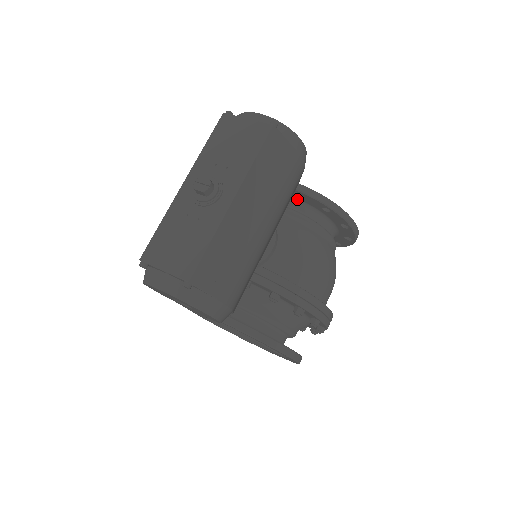
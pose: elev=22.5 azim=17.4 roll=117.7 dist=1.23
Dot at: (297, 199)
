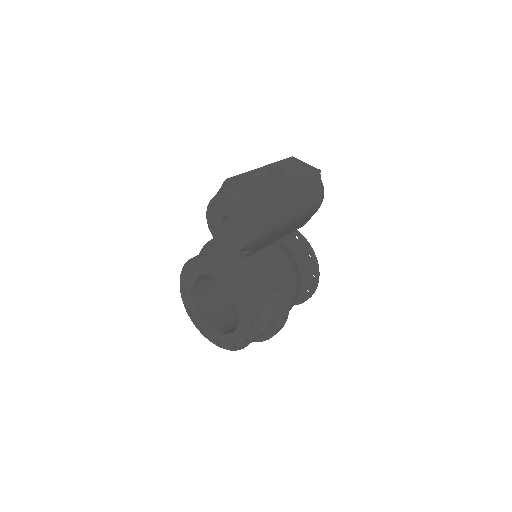
Dot at: (292, 244)
